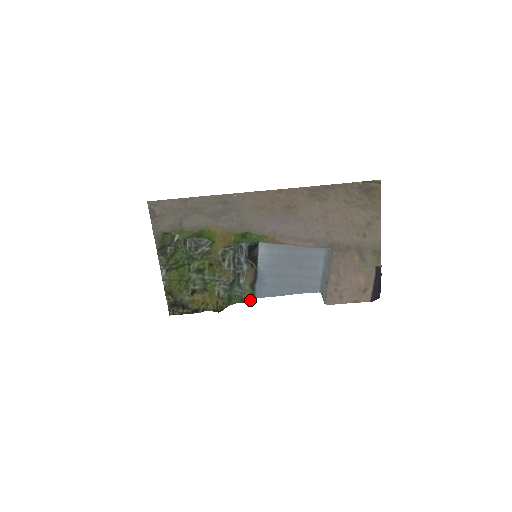
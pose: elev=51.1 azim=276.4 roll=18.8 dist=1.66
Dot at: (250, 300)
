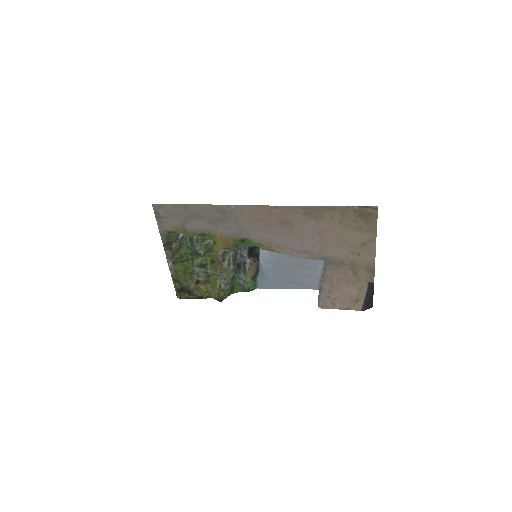
Dot at: (252, 290)
